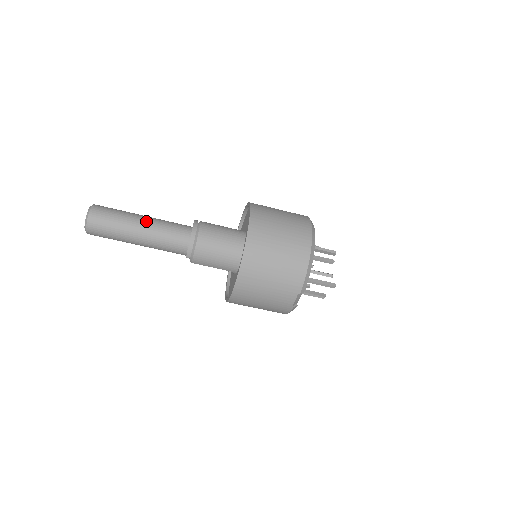
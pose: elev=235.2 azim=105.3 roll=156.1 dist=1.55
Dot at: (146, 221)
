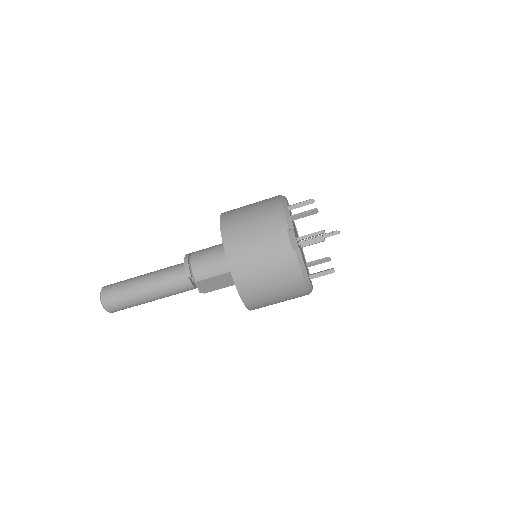
Dot at: (149, 273)
